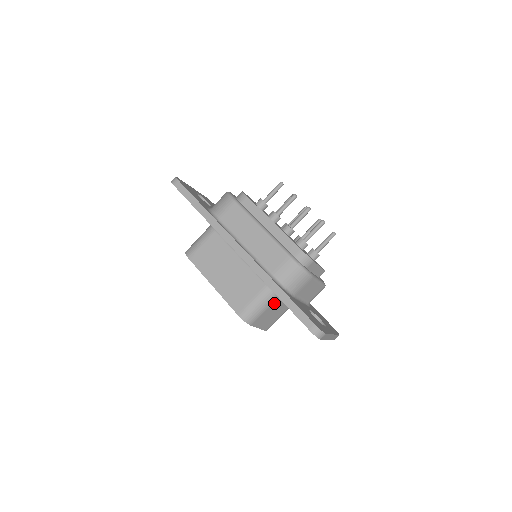
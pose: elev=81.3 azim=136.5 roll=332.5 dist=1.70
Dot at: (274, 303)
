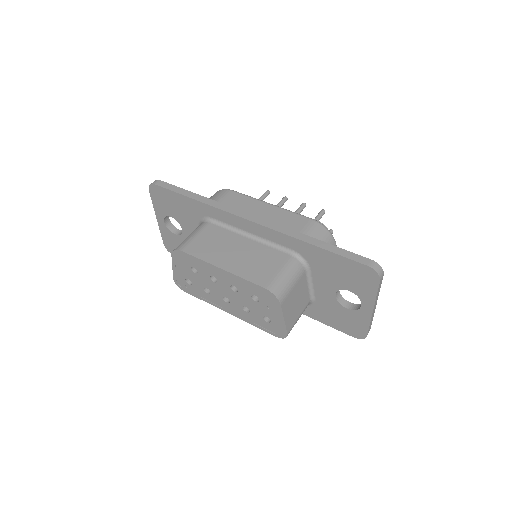
Dot at: (300, 280)
